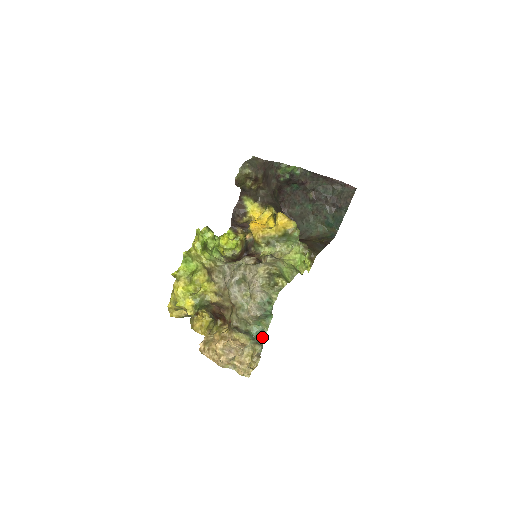
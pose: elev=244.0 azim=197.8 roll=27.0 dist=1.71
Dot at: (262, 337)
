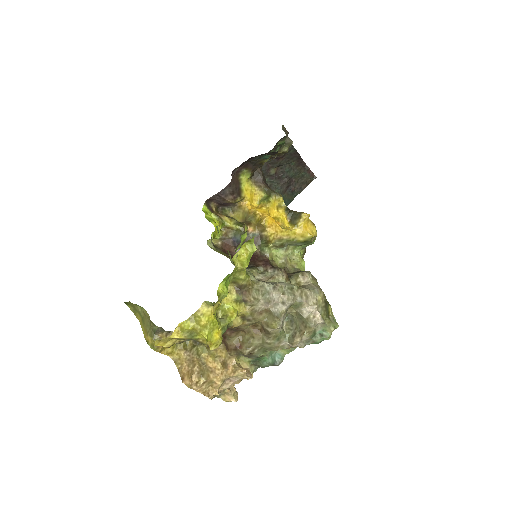
Dot at: (279, 363)
